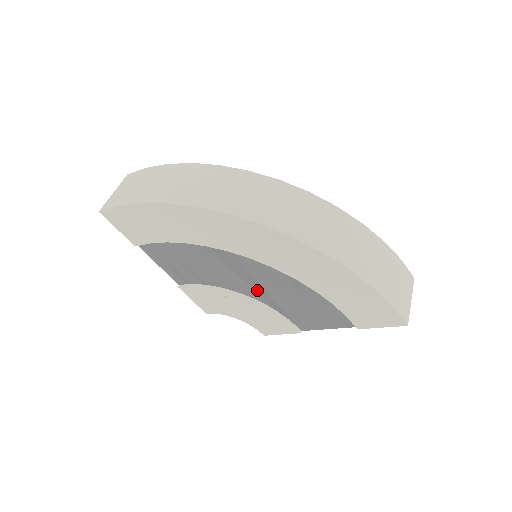
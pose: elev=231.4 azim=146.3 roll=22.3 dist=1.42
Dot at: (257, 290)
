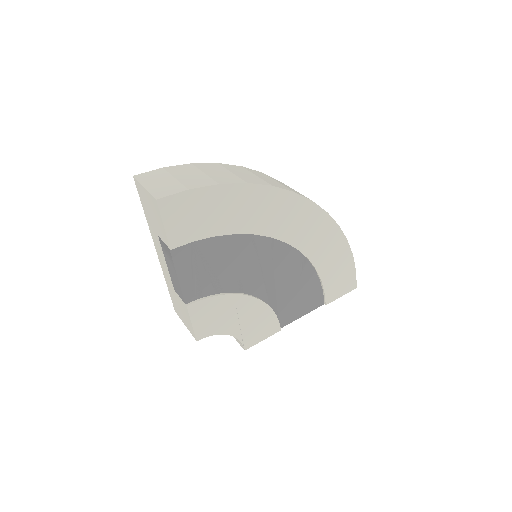
Dot at: (267, 285)
